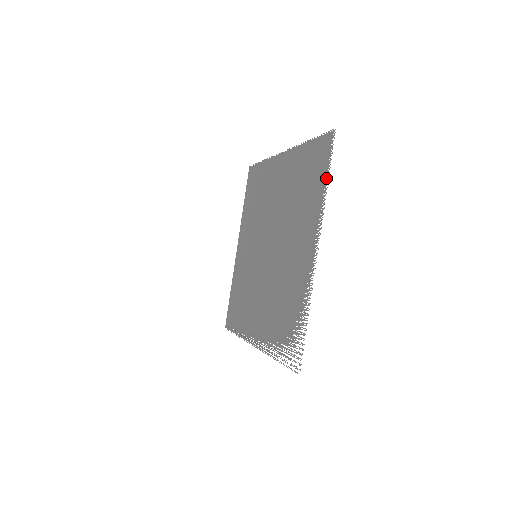
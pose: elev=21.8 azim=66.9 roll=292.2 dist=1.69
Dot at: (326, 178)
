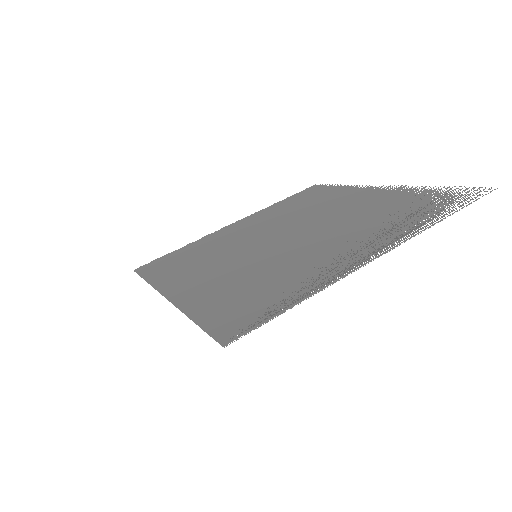
Dot at: (338, 186)
